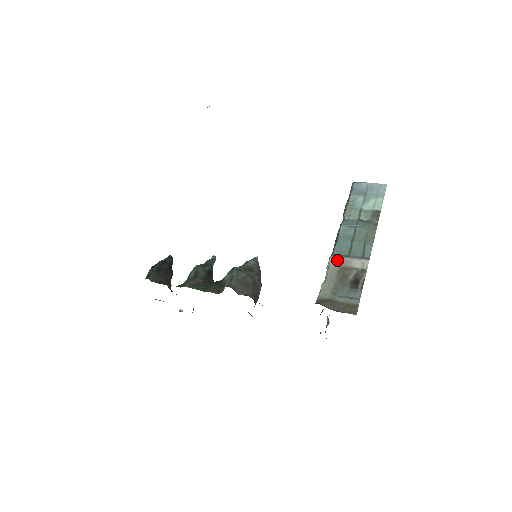
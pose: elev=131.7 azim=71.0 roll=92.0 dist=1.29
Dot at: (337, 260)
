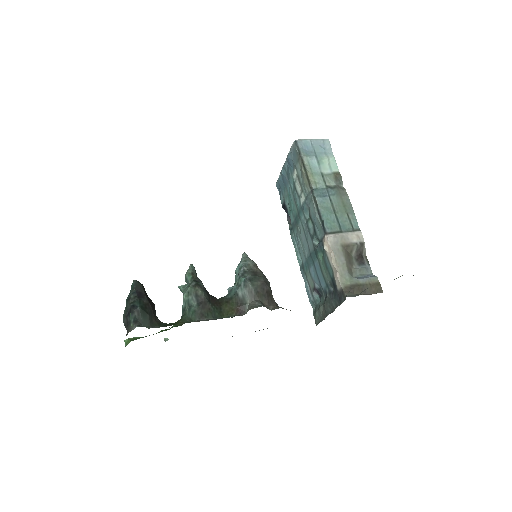
Dot at: (335, 239)
